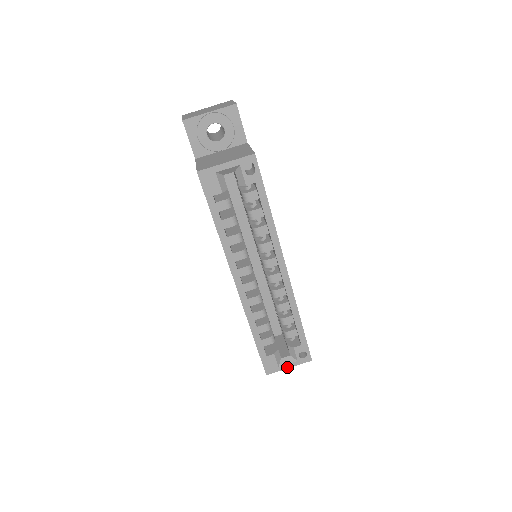
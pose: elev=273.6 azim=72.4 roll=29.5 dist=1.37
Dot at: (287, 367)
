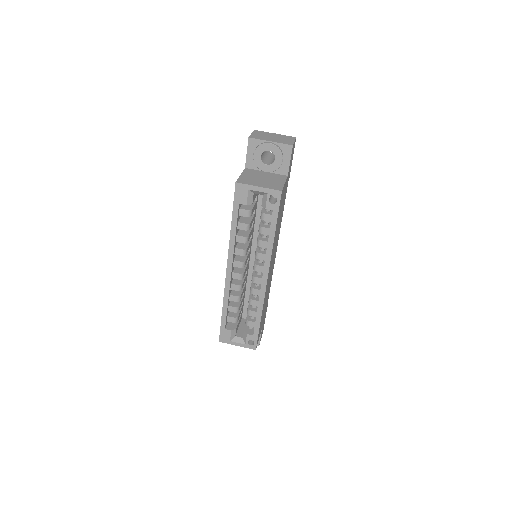
Dot at: (236, 344)
